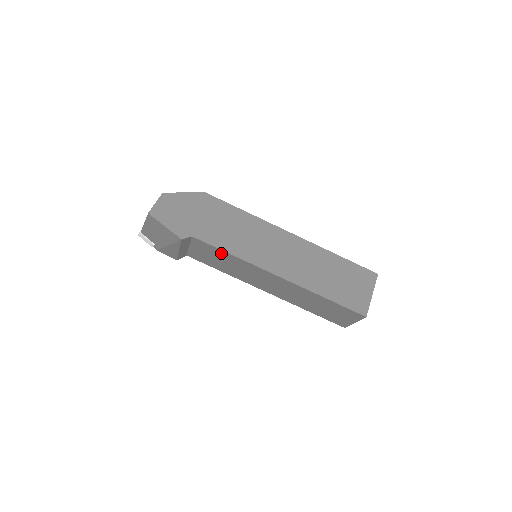
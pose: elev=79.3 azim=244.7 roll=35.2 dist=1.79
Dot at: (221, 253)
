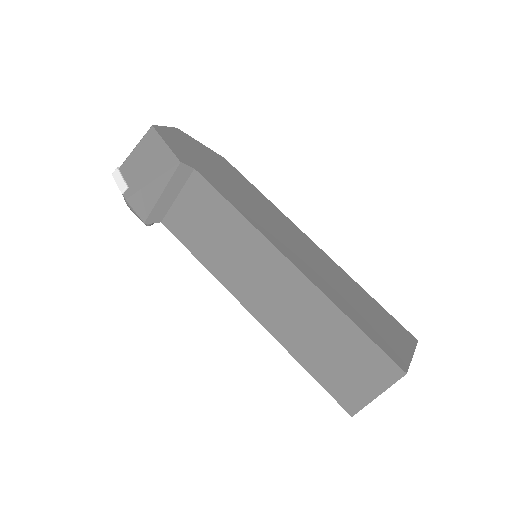
Dot at: (221, 208)
